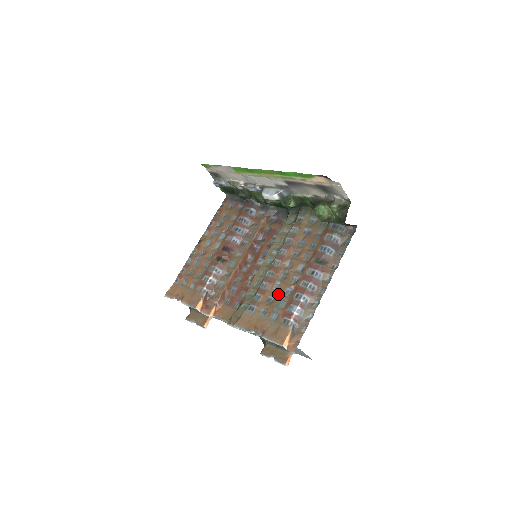
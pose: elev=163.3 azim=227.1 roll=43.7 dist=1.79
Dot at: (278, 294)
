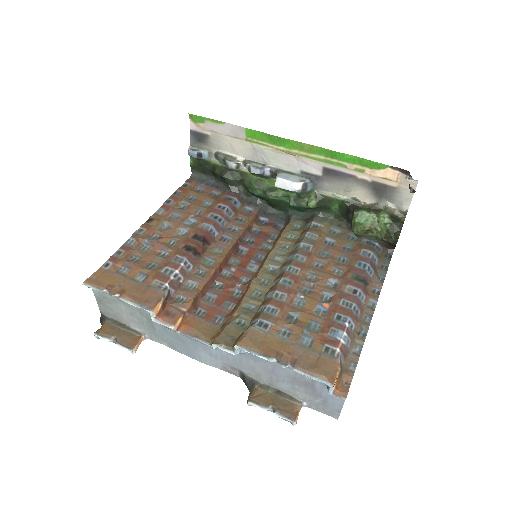
Dot at: (305, 311)
